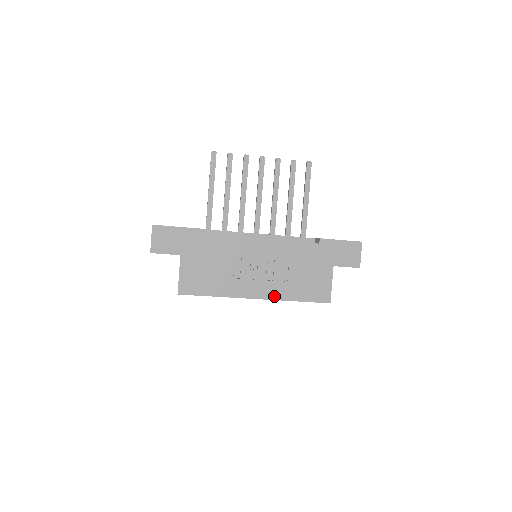
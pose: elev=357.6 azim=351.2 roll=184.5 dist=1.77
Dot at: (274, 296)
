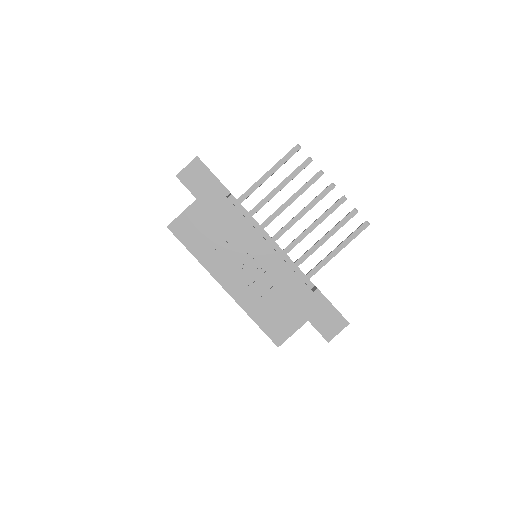
Dot at: (239, 299)
